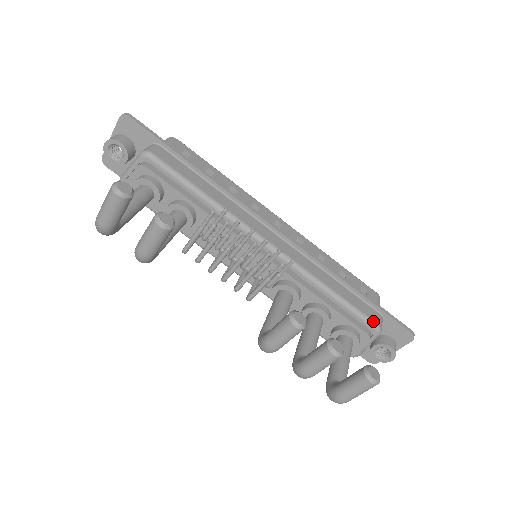
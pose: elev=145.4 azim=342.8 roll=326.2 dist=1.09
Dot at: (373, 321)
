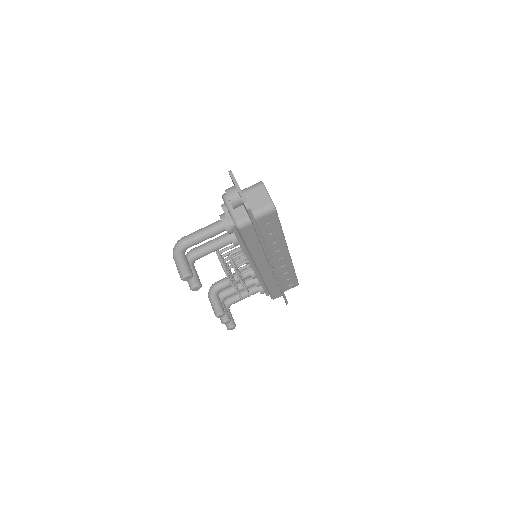
Dot at: (273, 298)
